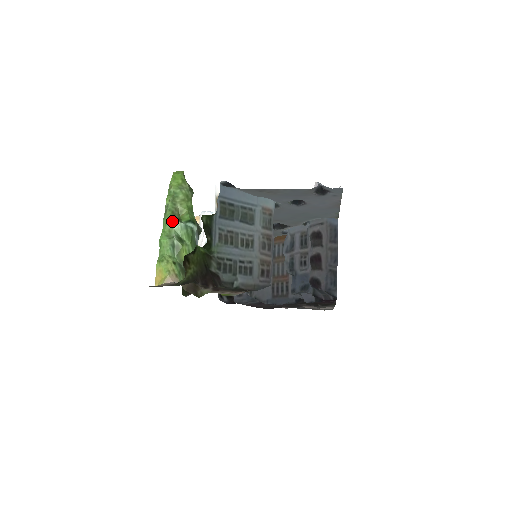
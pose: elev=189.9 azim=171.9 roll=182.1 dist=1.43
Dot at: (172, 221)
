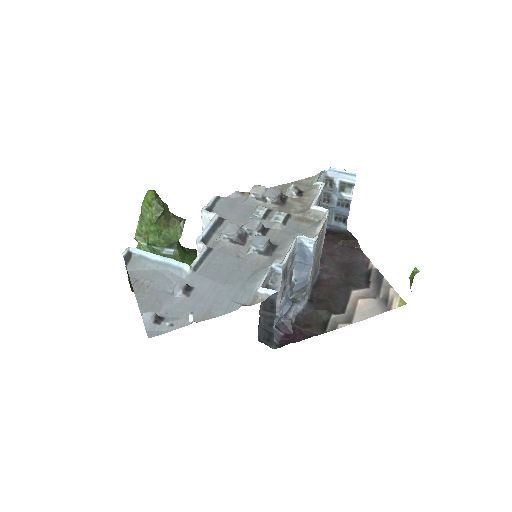
Dot at: (137, 241)
